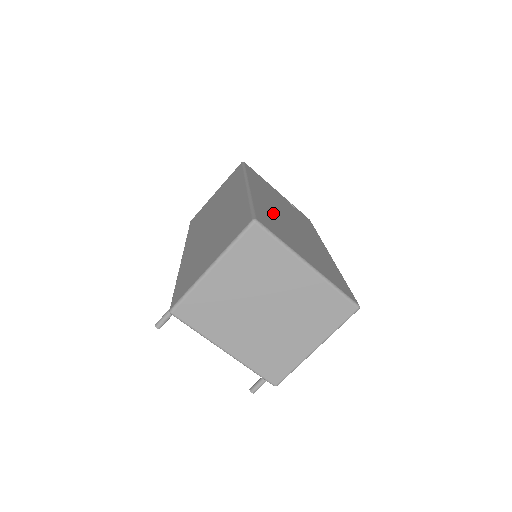
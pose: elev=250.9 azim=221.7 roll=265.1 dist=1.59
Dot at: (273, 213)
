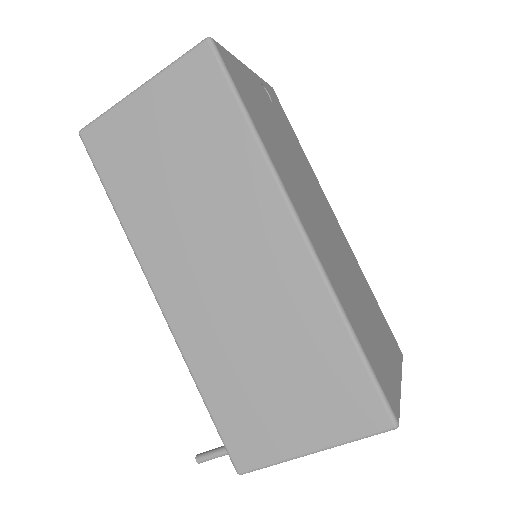
Dot at: (345, 289)
